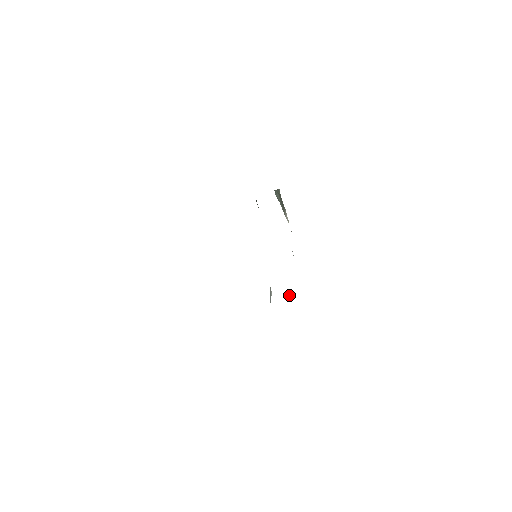
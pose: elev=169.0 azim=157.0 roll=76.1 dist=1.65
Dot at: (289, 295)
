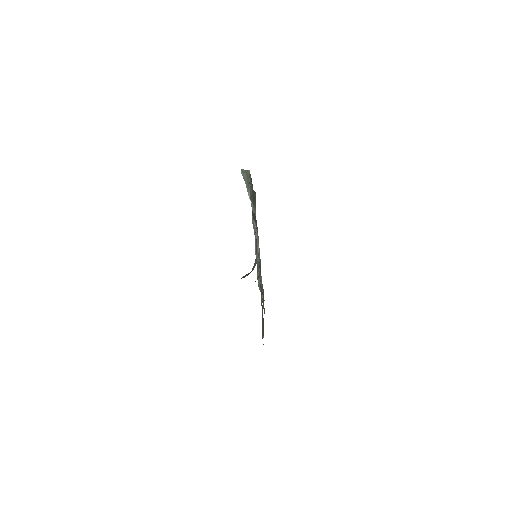
Dot at: occluded
